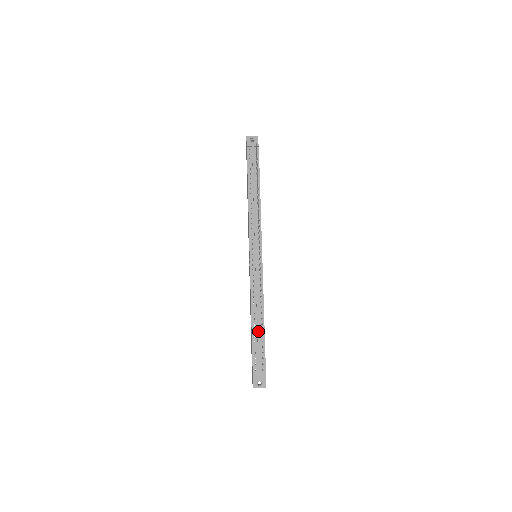
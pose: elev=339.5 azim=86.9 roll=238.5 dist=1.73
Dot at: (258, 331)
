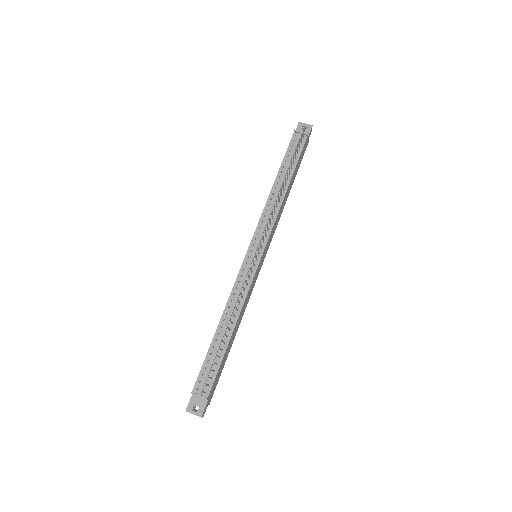
Dot at: (219, 343)
